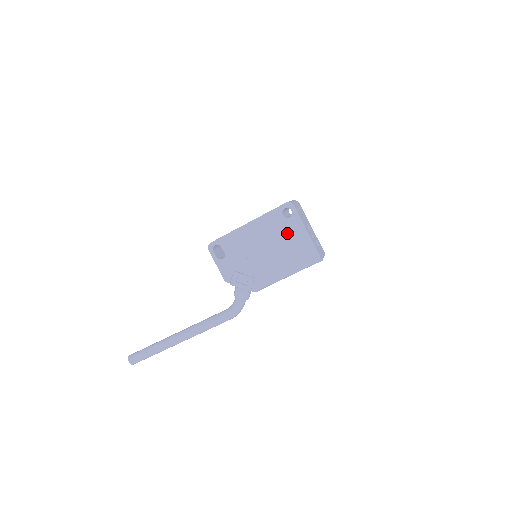
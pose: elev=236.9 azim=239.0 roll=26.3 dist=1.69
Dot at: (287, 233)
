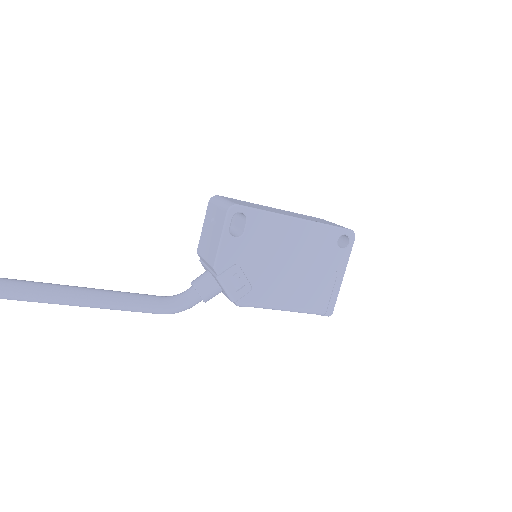
Dot at: (327, 263)
